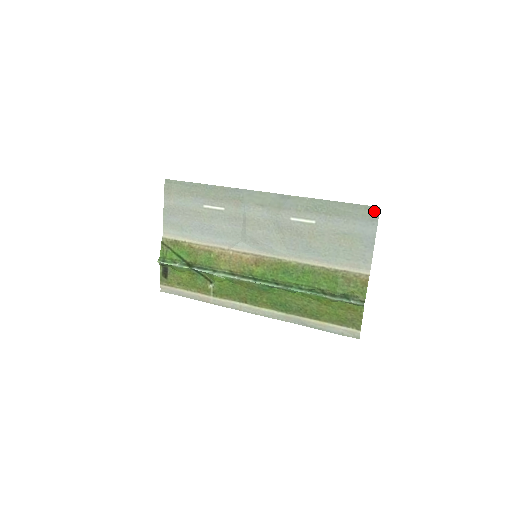
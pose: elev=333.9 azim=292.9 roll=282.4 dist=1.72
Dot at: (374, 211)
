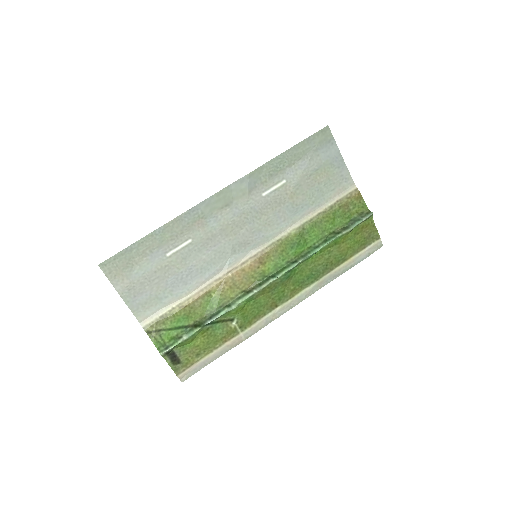
Dot at: (326, 132)
